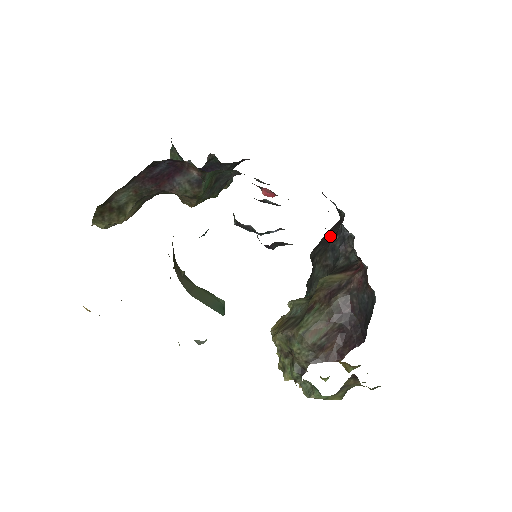
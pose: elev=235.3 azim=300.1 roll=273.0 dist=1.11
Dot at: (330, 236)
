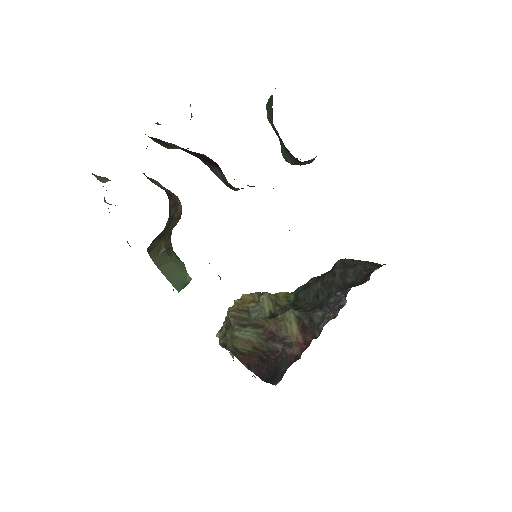
Dot at: (352, 274)
